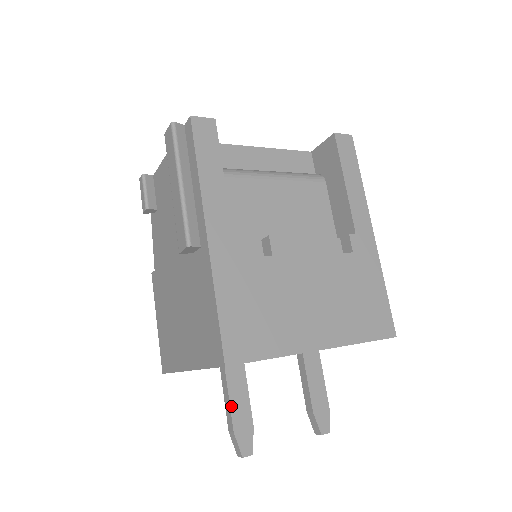
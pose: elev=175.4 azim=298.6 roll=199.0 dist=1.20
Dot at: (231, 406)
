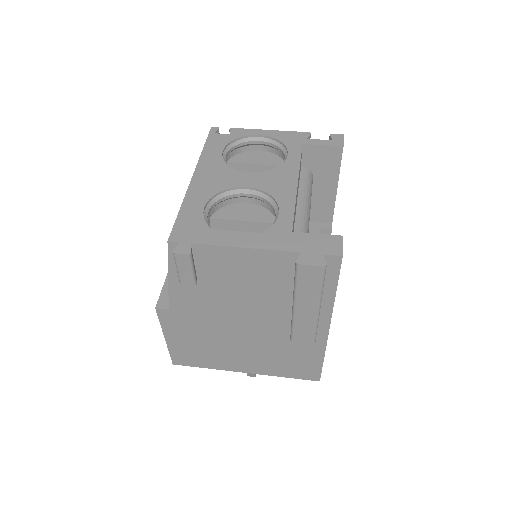
Dot at: occluded
